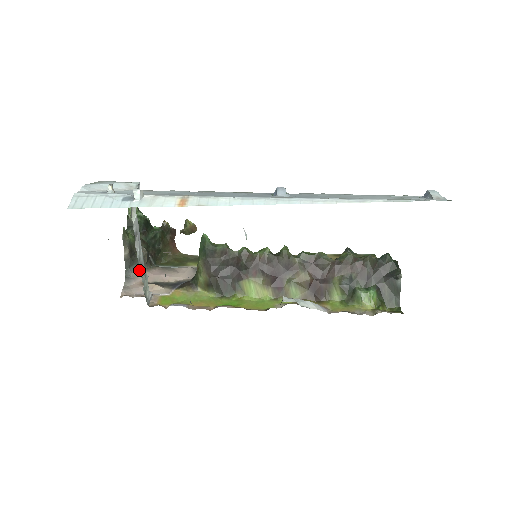
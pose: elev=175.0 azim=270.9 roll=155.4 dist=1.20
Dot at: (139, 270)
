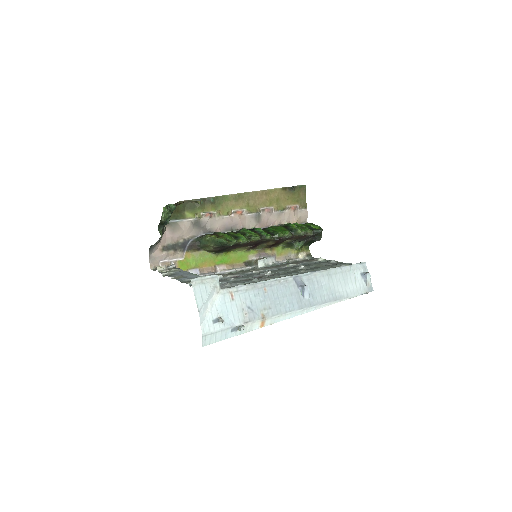
Dot at: occluded
